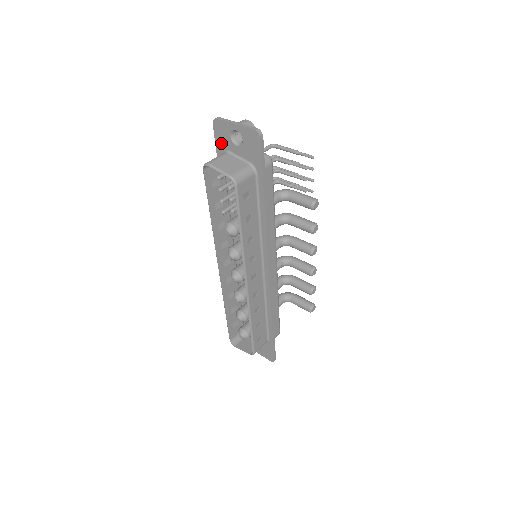
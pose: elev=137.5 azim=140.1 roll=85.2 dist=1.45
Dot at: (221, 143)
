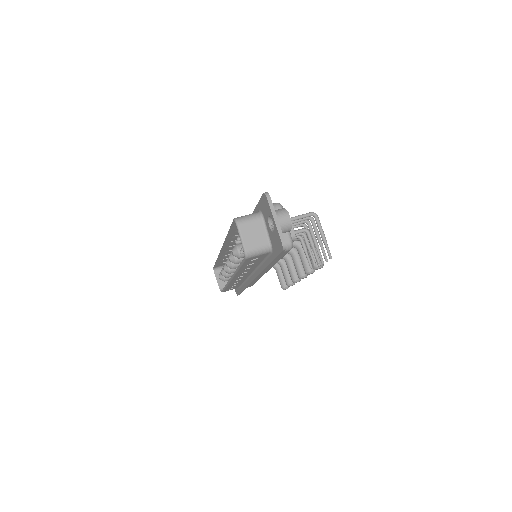
Dot at: (262, 207)
